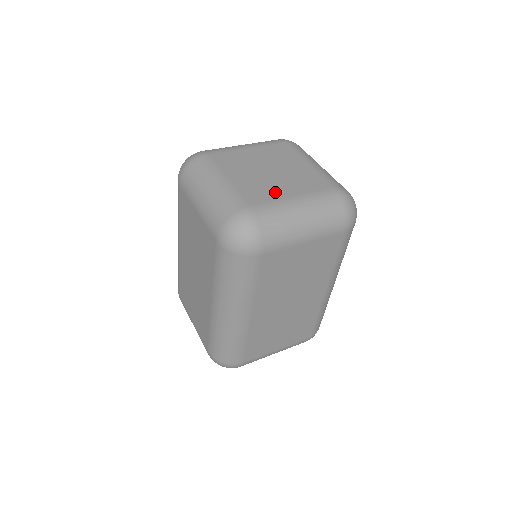
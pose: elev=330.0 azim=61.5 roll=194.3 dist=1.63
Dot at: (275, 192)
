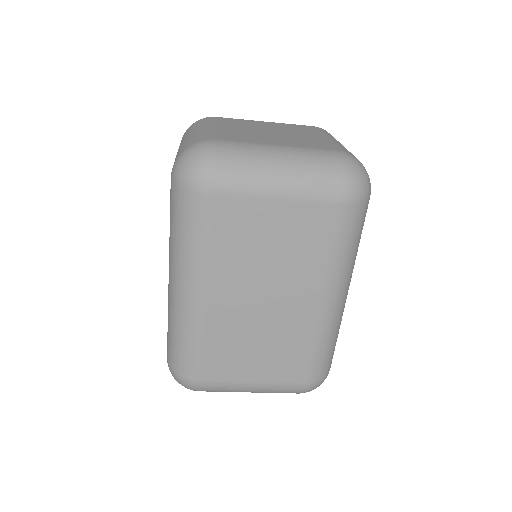
Dot at: (258, 139)
